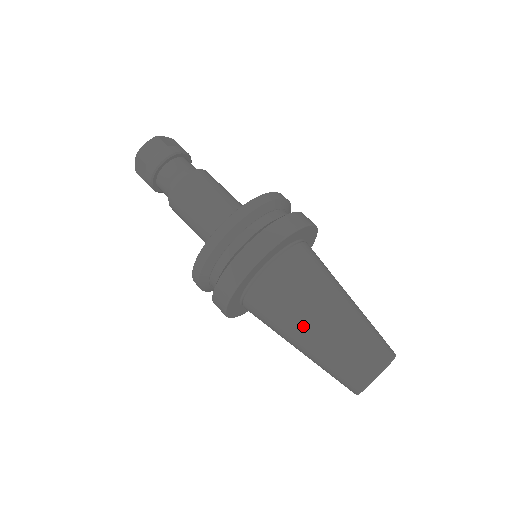
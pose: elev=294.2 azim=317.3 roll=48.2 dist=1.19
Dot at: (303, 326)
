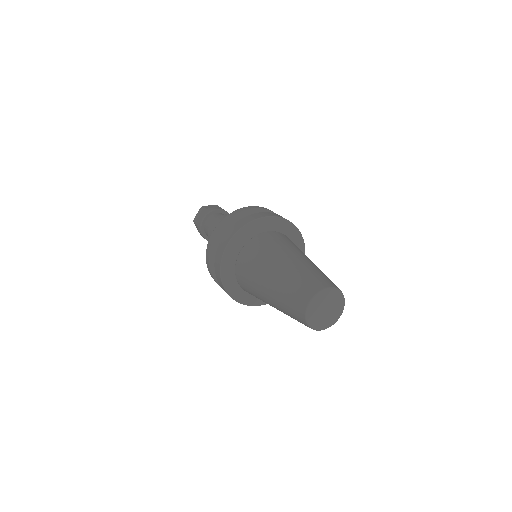
Dot at: (263, 285)
